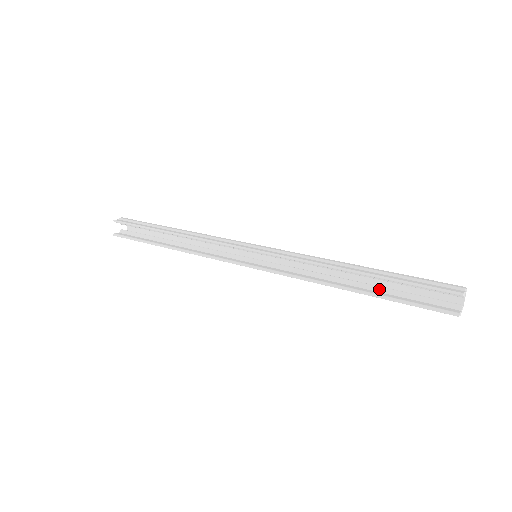
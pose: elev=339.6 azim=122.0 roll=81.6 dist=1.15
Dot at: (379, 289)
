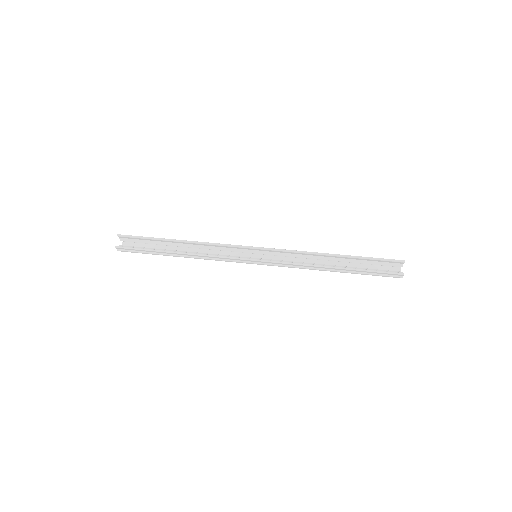
Dot at: occluded
